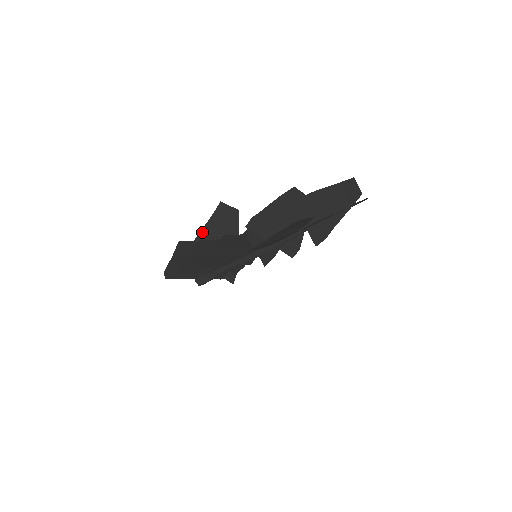
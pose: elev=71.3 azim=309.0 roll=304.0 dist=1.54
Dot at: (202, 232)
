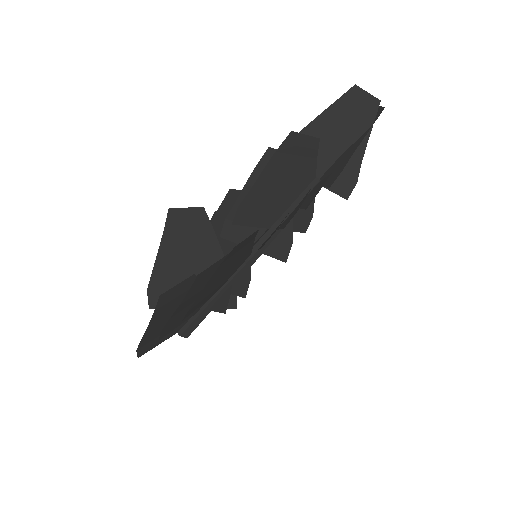
Dot at: (157, 265)
